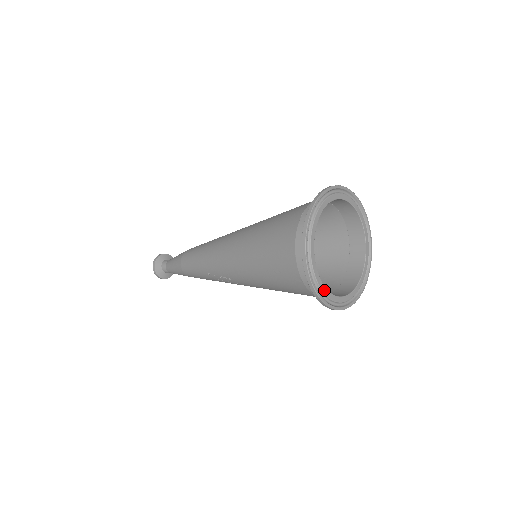
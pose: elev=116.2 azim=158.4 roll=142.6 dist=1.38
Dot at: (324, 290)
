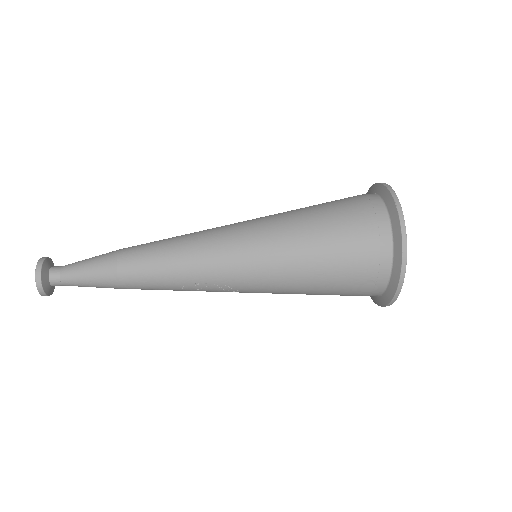
Dot at: occluded
